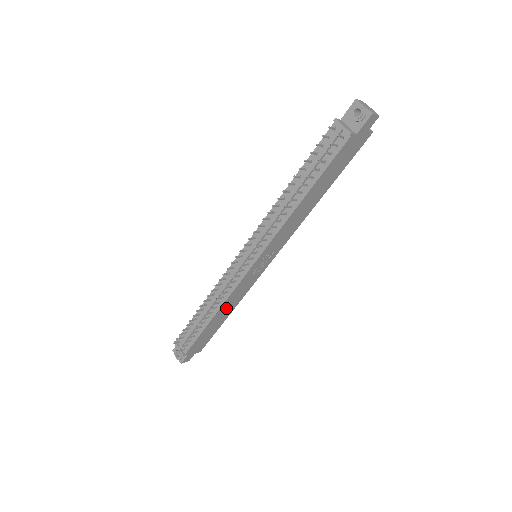
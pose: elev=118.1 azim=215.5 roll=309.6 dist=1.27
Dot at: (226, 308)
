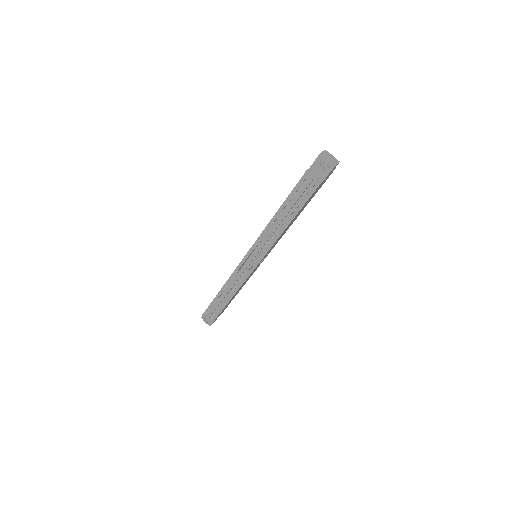
Dot at: occluded
